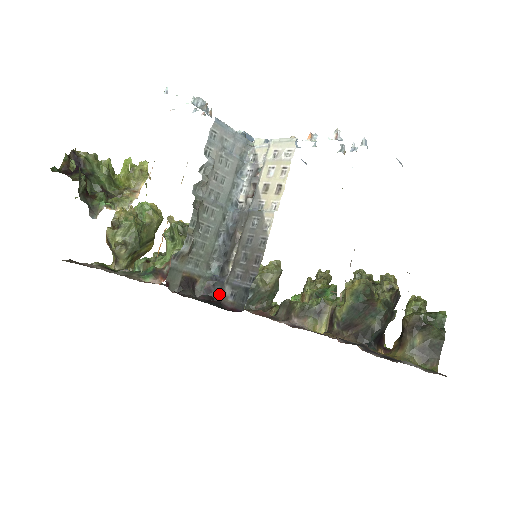
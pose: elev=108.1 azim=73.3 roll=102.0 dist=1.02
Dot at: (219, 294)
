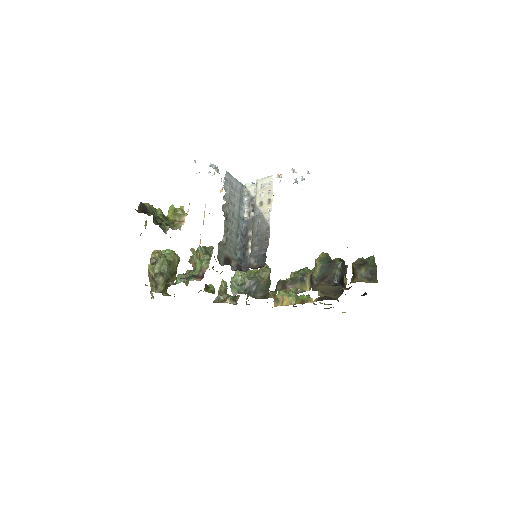
Dot at: (246, 267)
